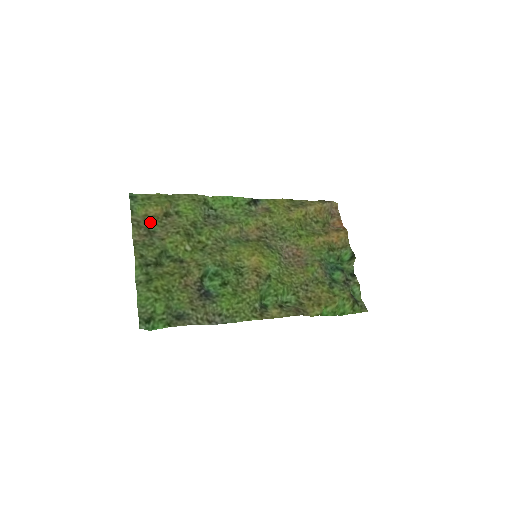
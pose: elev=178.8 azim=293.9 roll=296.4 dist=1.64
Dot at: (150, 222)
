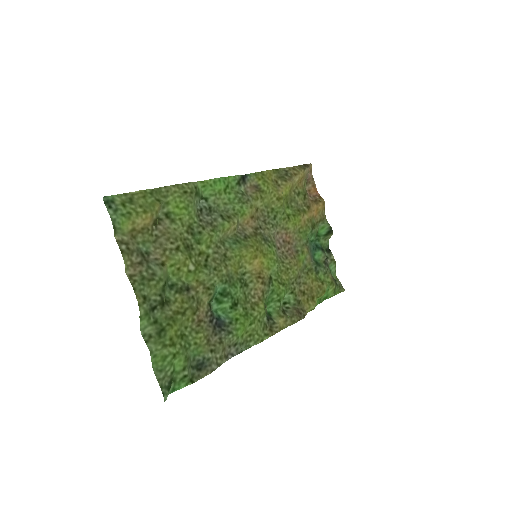
Dot at: (139, 238)
